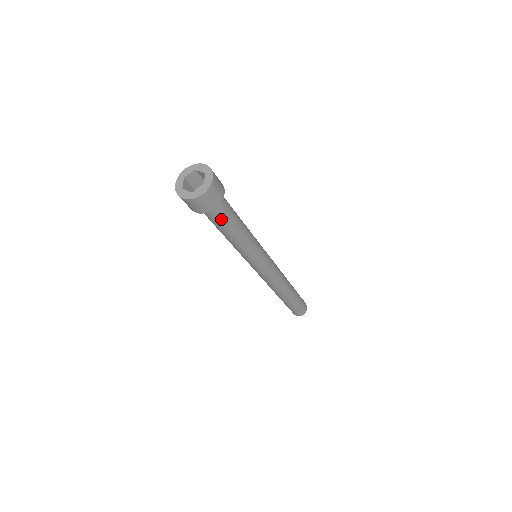
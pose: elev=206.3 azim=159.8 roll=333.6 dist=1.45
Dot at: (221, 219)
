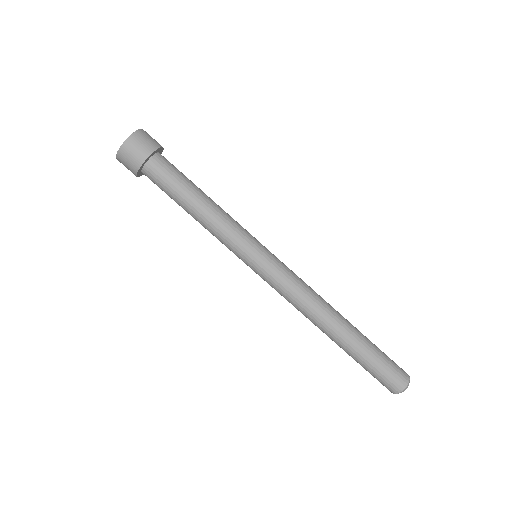
Dot at: (167, 182)
